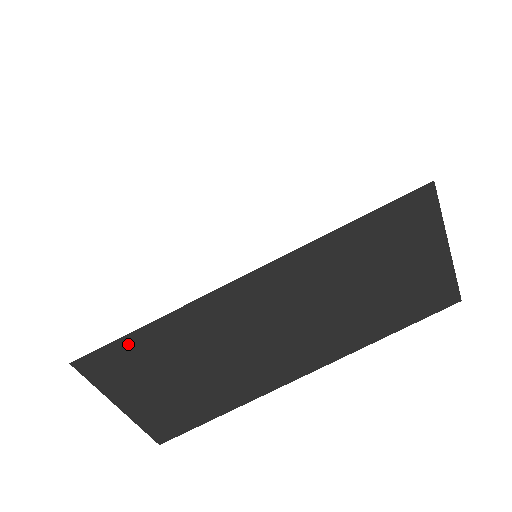
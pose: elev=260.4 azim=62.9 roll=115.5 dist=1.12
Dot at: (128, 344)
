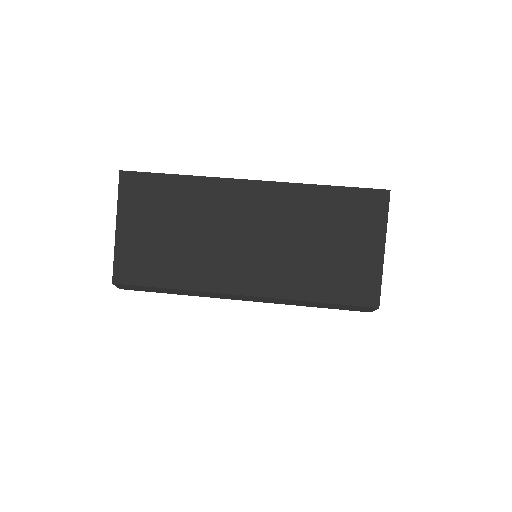
Dot at: (159, 181)
